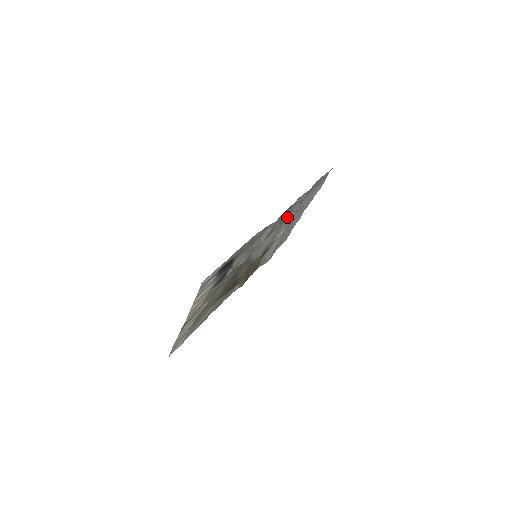
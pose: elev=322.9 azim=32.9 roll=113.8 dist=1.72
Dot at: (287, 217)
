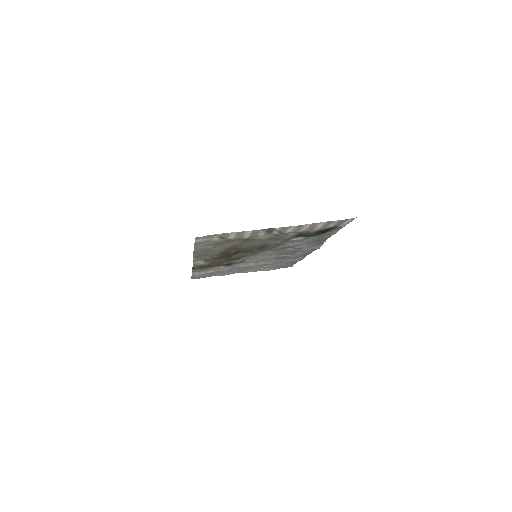
Dot at: (288, 258)
